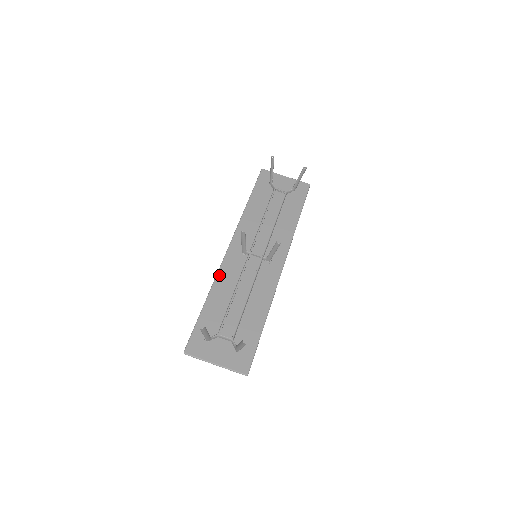
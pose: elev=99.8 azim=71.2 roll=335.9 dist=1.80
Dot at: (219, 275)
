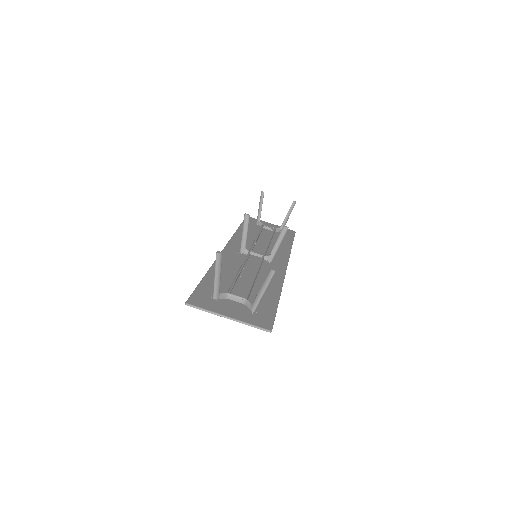
Dot at: occluded
